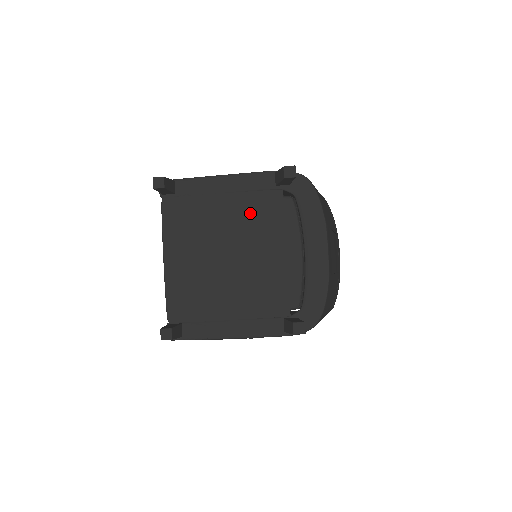
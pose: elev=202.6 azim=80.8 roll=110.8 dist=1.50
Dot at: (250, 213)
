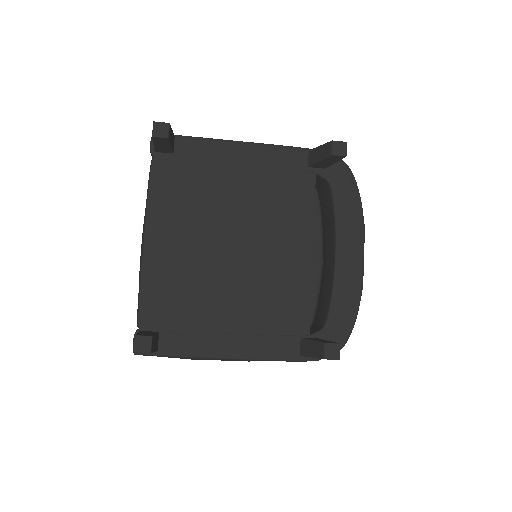
Dot at: (271, 195)
